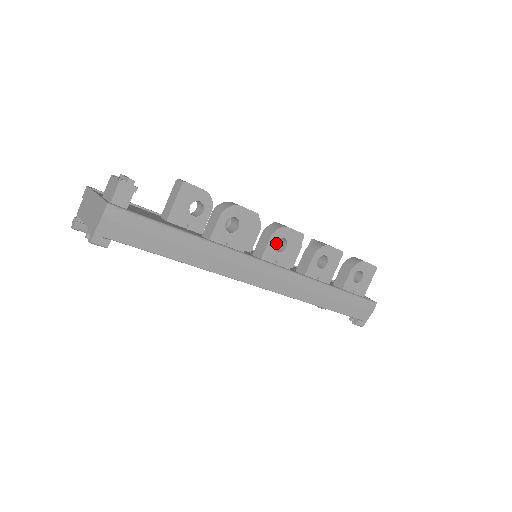
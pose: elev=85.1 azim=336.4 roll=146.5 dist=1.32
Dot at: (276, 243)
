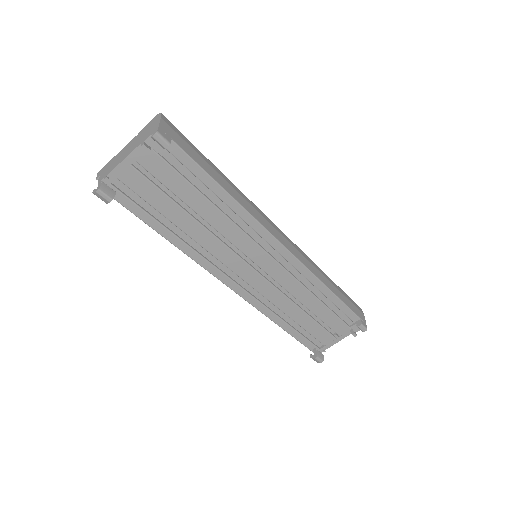
Dot at: occluded
